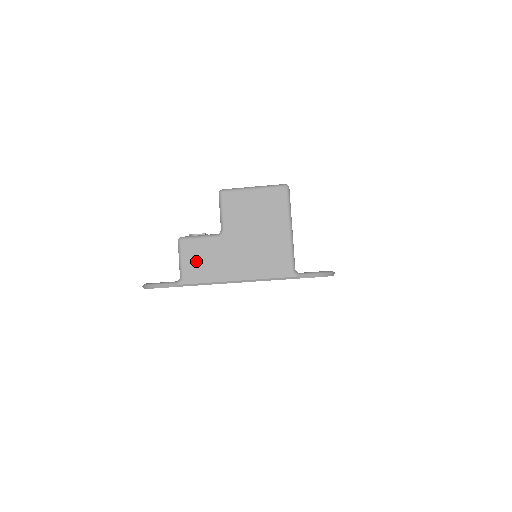
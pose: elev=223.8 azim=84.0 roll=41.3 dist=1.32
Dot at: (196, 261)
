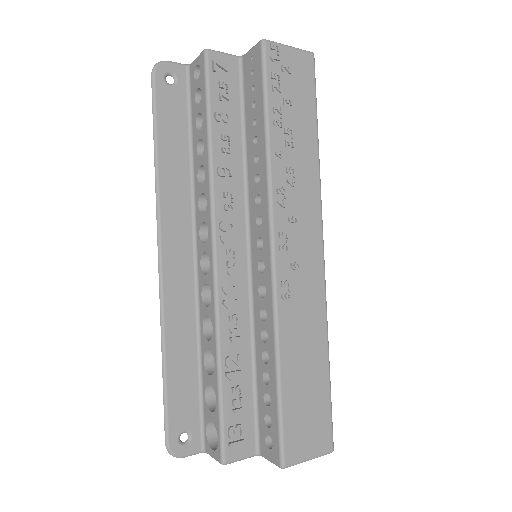
Dot at: occluded
